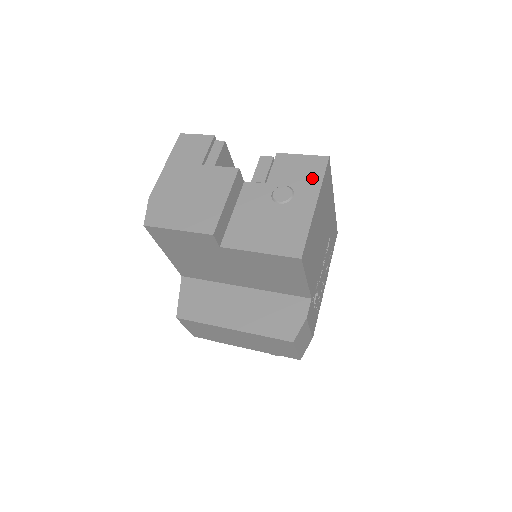
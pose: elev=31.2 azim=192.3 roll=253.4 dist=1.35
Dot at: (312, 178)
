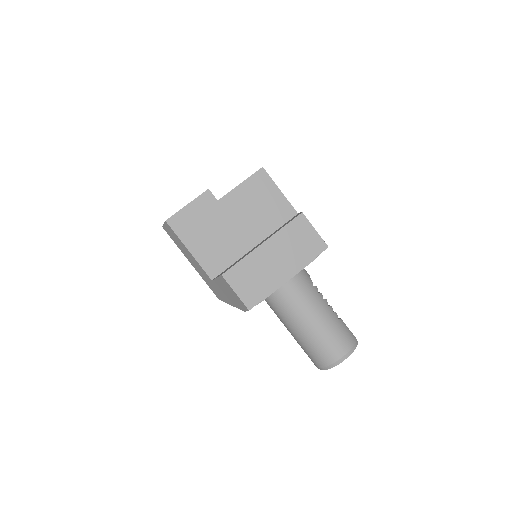
Dot at: occluded
